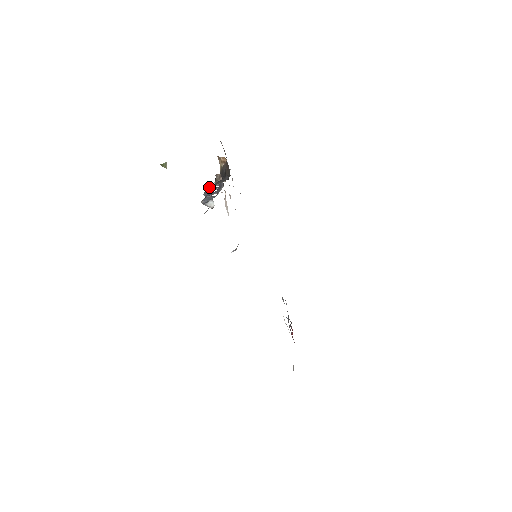
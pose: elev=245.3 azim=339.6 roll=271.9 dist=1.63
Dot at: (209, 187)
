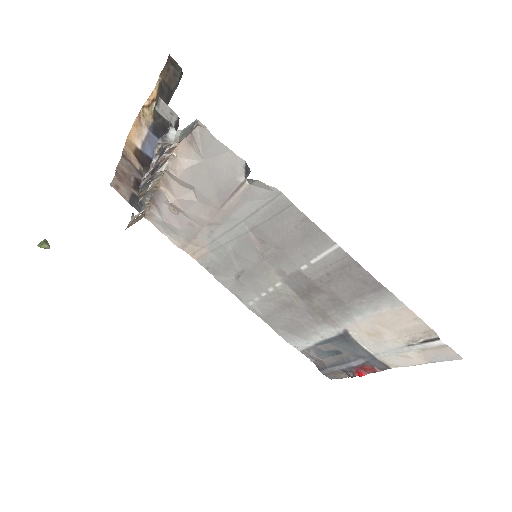
Dot at: occluded
